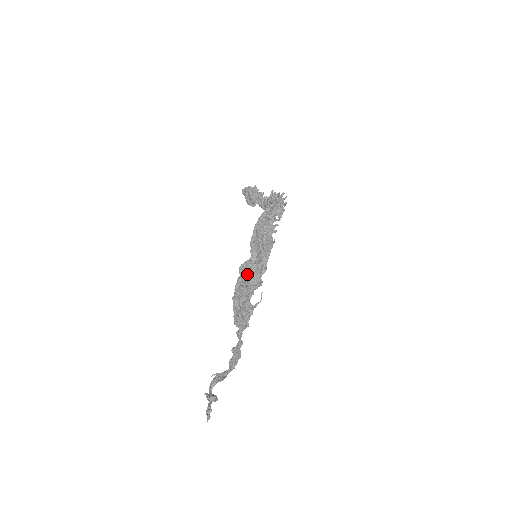
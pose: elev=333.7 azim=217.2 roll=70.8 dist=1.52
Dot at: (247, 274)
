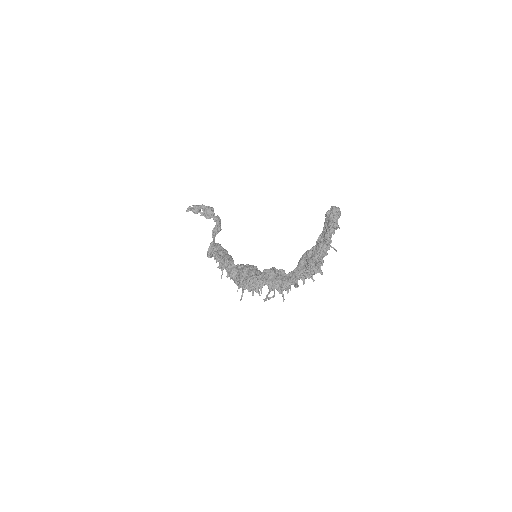
Dot at: (222, 269)
